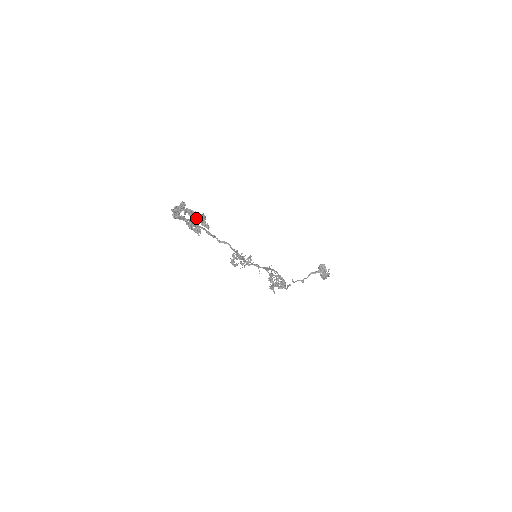
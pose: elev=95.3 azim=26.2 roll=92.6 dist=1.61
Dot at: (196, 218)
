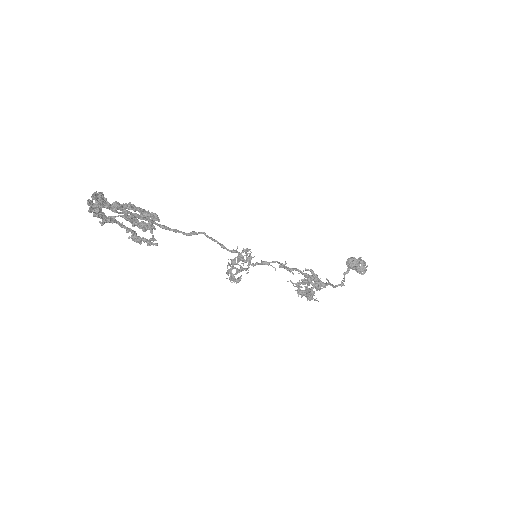
Dot at: (129, 206)
